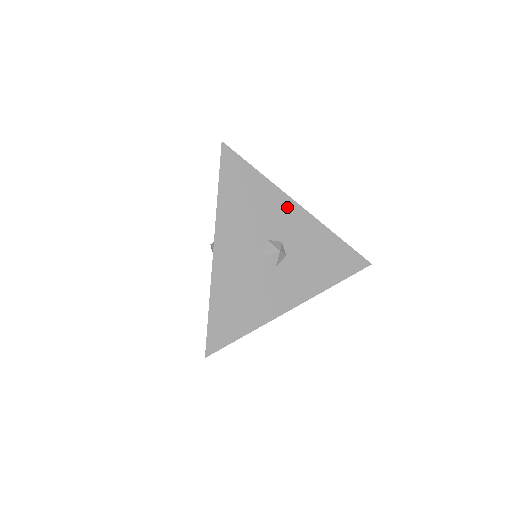
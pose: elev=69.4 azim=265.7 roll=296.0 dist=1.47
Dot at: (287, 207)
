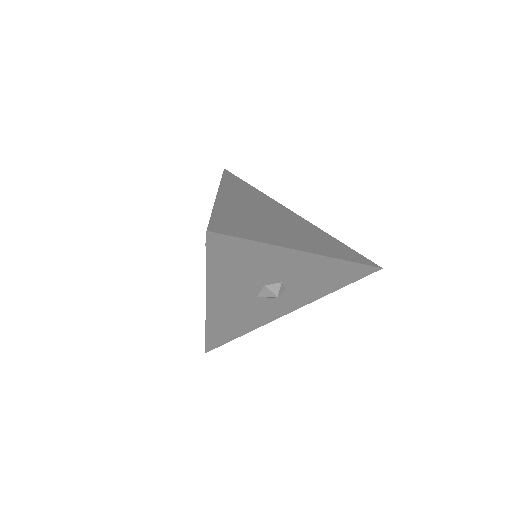
Dot at: (291, 258)
